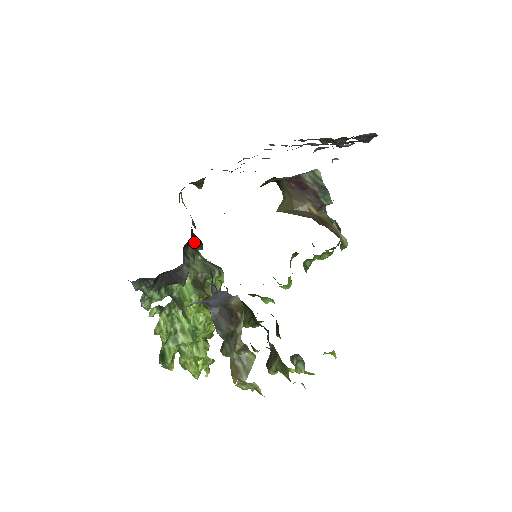
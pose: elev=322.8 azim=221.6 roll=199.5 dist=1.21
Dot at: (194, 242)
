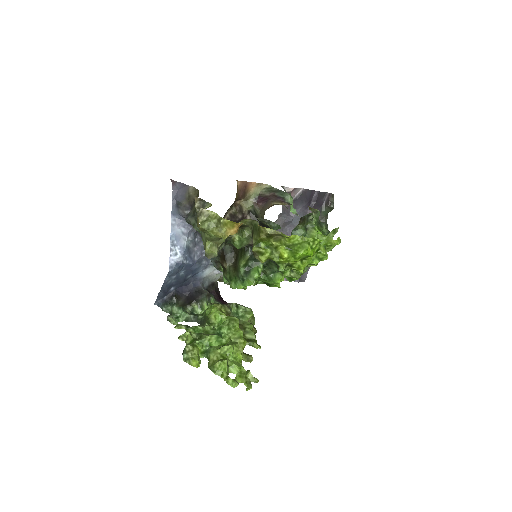
Dot at: (223, 302)
